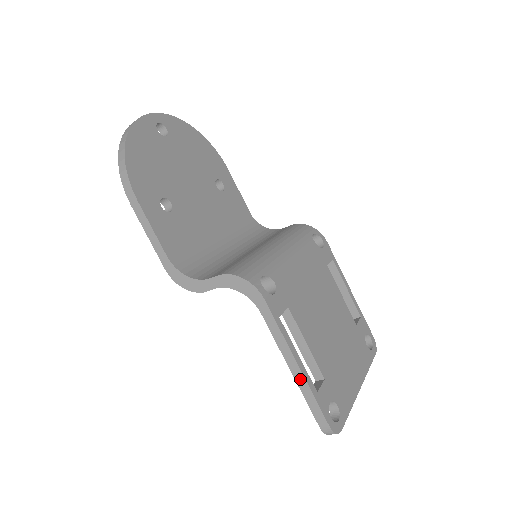
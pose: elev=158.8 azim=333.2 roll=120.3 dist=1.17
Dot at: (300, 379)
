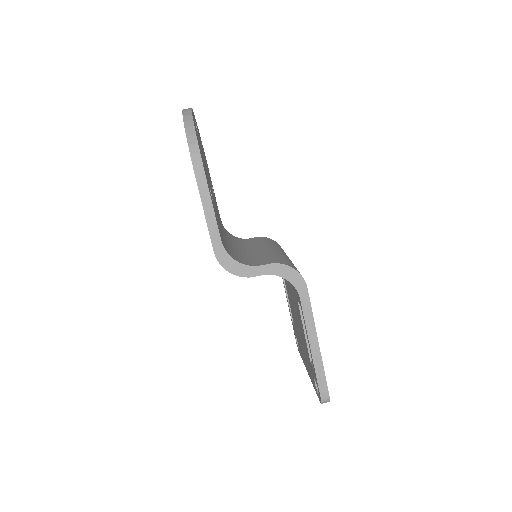
Dot at: (317, 356)
